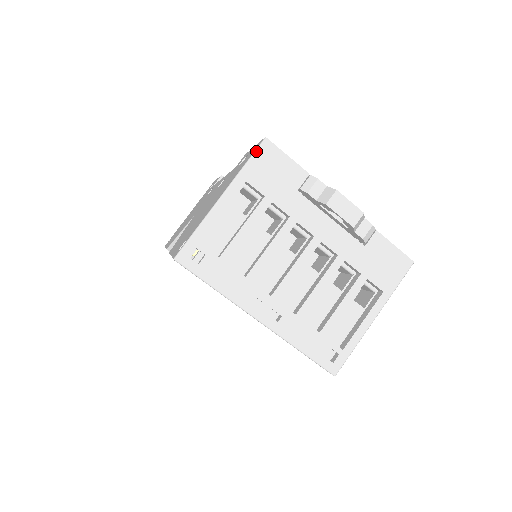
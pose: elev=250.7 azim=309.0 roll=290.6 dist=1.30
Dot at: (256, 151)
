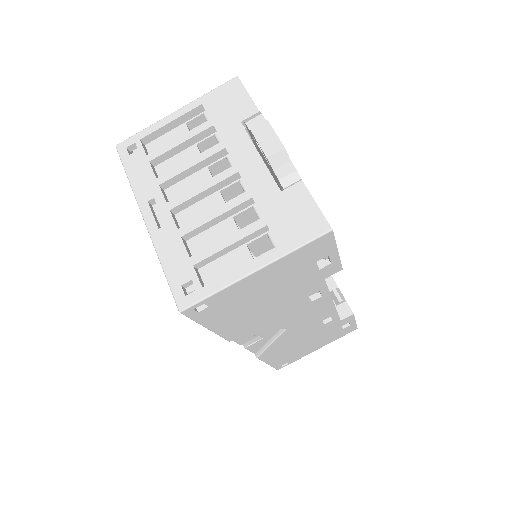
Dot at: (223, 84)
